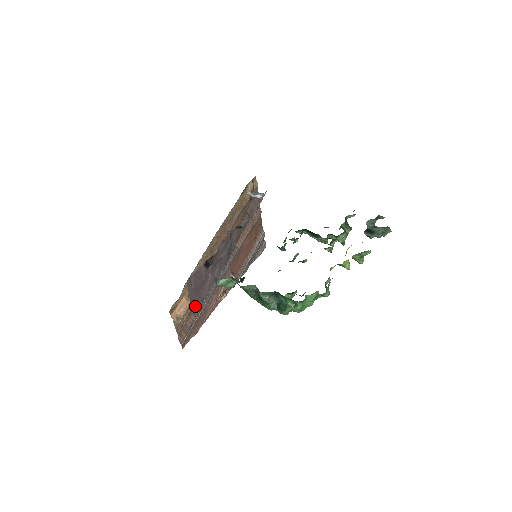
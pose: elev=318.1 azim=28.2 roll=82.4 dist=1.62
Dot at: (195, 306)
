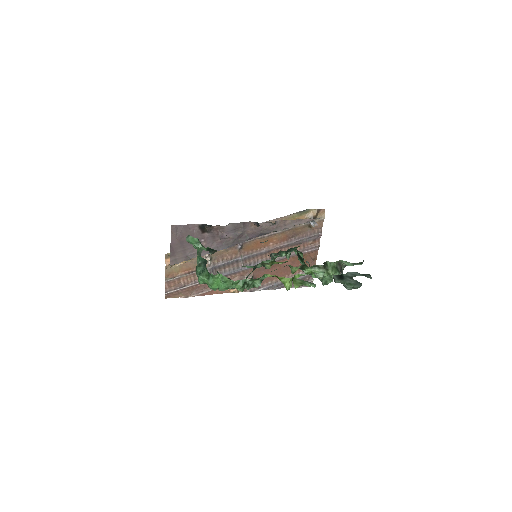
Dot at: (176, 256)
